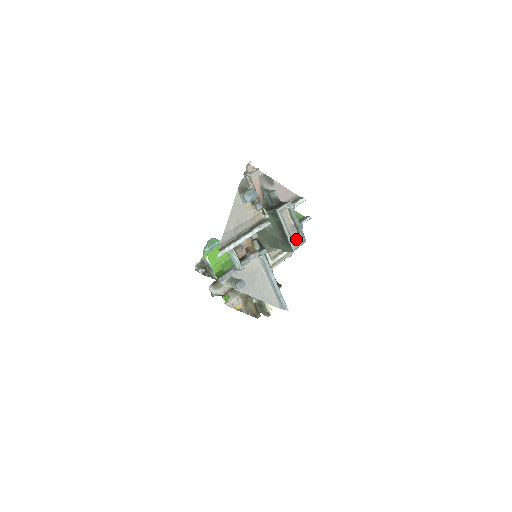
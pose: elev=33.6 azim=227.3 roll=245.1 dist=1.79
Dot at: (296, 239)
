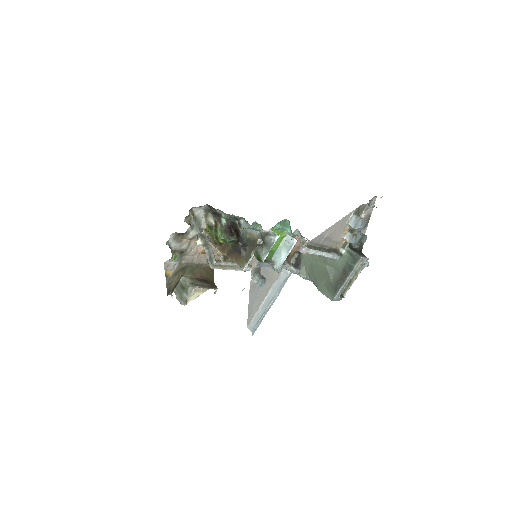
Dot at: occluded
